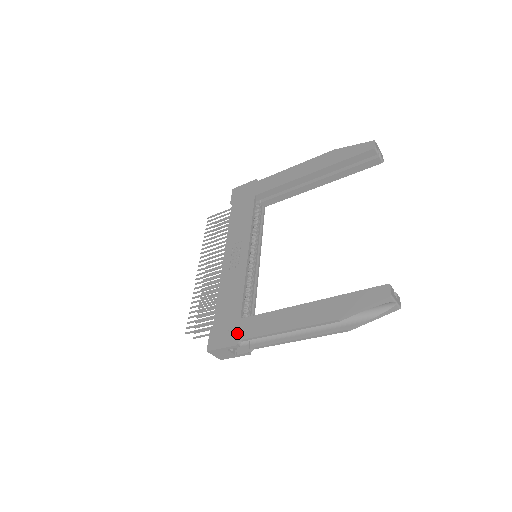
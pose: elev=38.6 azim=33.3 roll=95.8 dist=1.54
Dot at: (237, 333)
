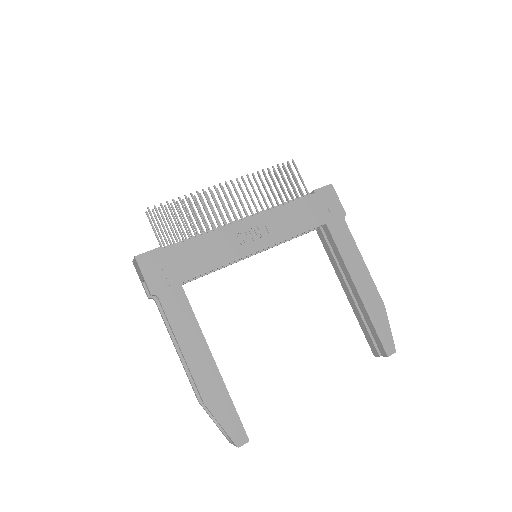
Dot at: (164, 288)
